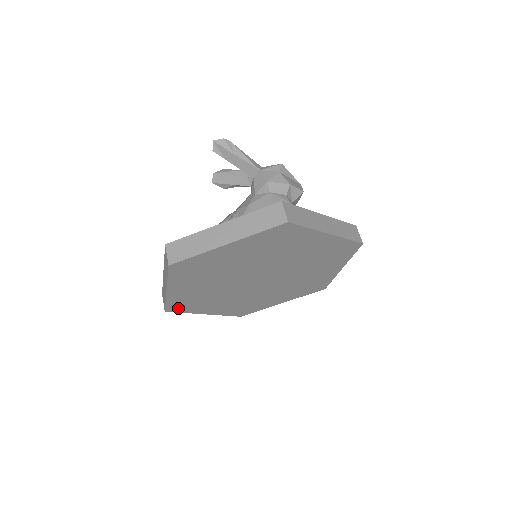
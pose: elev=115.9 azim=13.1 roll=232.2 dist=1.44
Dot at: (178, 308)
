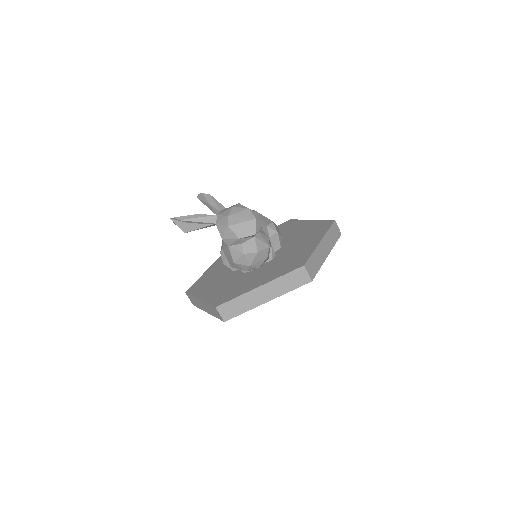
Dot at: occluded
